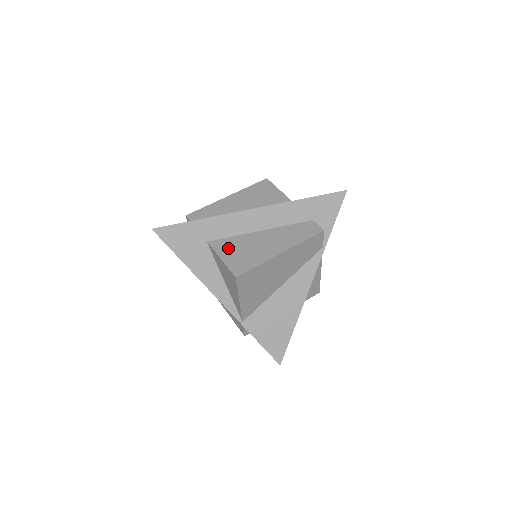
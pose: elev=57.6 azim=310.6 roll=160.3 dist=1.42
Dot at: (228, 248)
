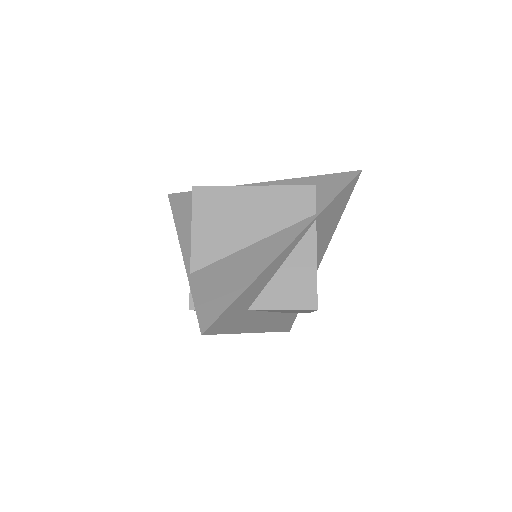
Dot at: occluded
